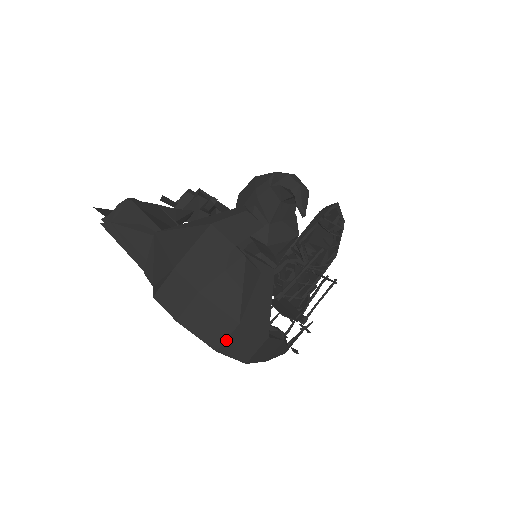
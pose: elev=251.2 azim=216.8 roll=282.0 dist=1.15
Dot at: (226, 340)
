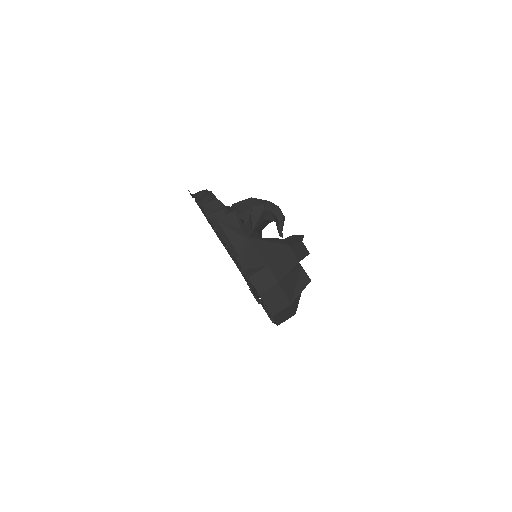
Dot at: (280, 311)
